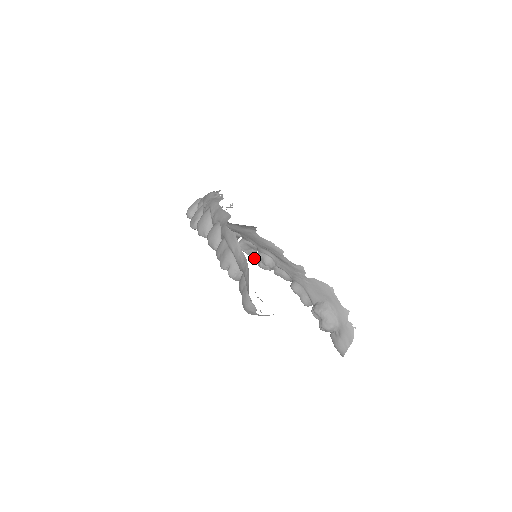
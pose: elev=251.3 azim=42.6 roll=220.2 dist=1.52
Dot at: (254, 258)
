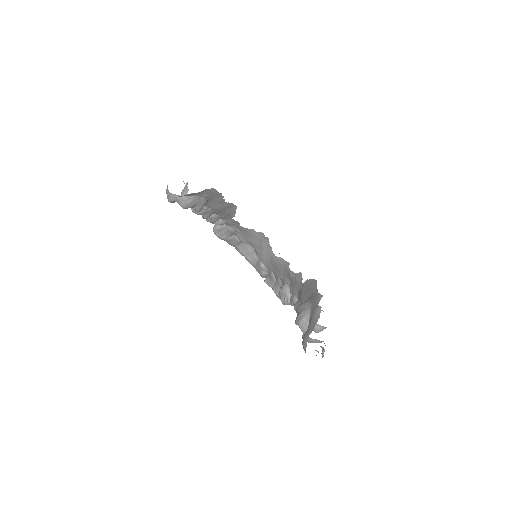
Dot at: (280, 295)
